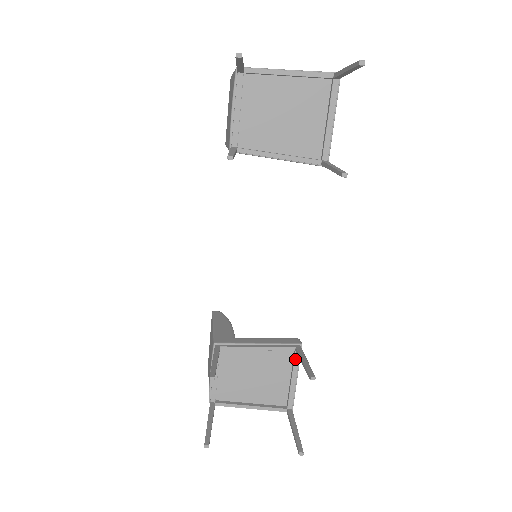
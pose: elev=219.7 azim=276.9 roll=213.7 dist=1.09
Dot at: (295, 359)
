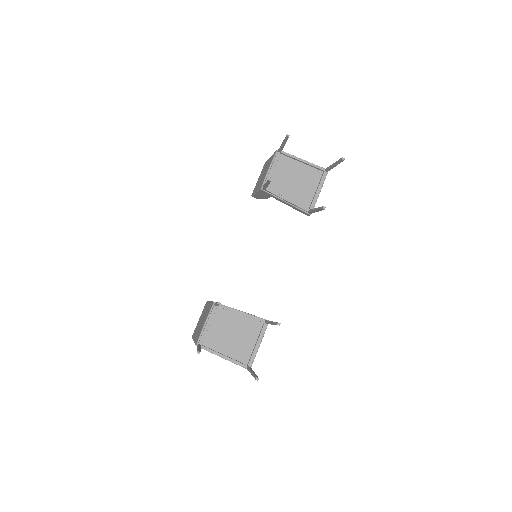
Dot at: (263, 329)
